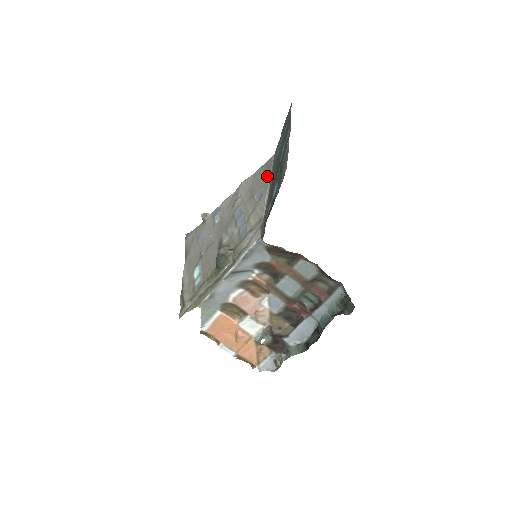
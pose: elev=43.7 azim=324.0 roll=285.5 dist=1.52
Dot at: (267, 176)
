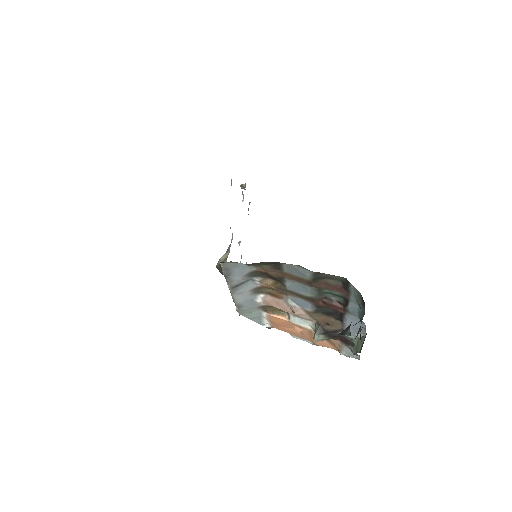
Dot at: occluded
